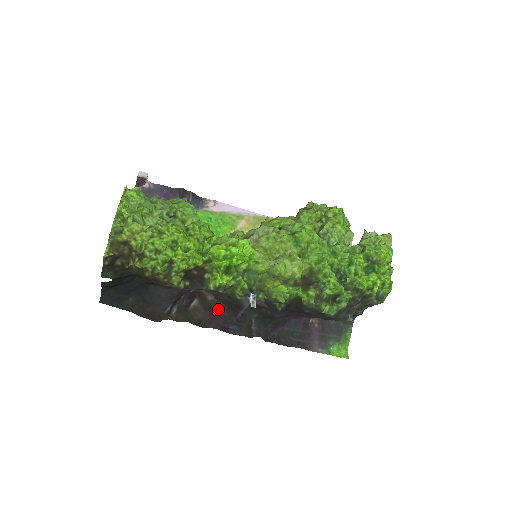
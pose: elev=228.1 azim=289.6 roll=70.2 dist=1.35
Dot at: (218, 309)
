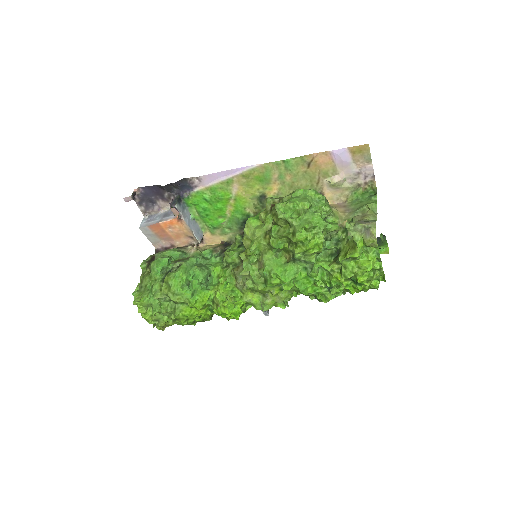
Dot at: occluded
